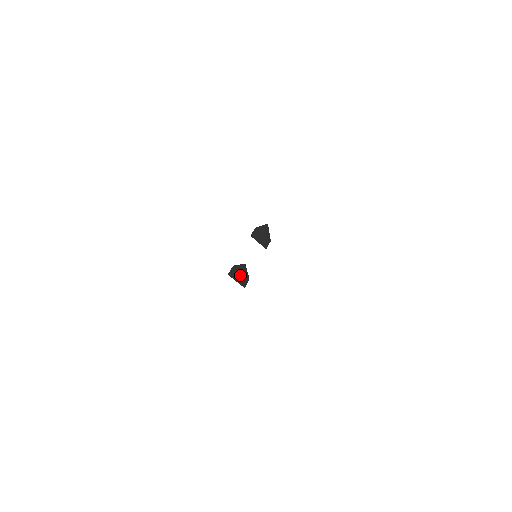
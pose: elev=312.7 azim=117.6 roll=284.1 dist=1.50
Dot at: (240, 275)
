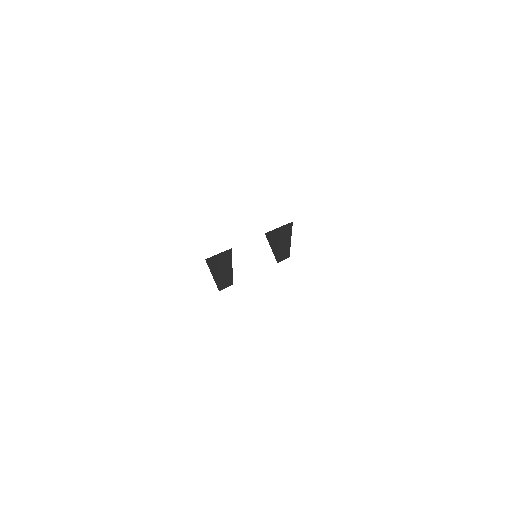
Dot at: (217, 260)
